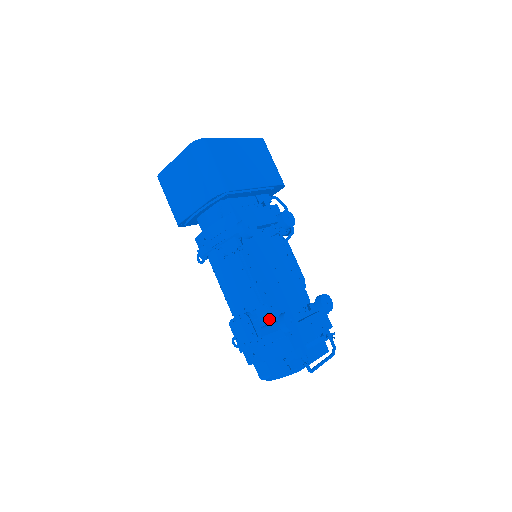
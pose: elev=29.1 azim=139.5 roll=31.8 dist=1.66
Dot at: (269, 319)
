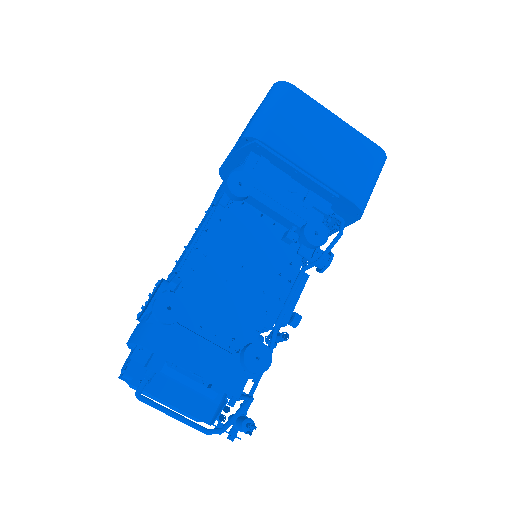
Dot at: occluded
